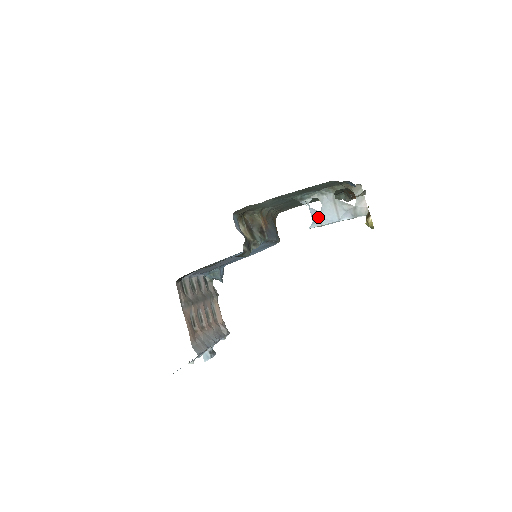
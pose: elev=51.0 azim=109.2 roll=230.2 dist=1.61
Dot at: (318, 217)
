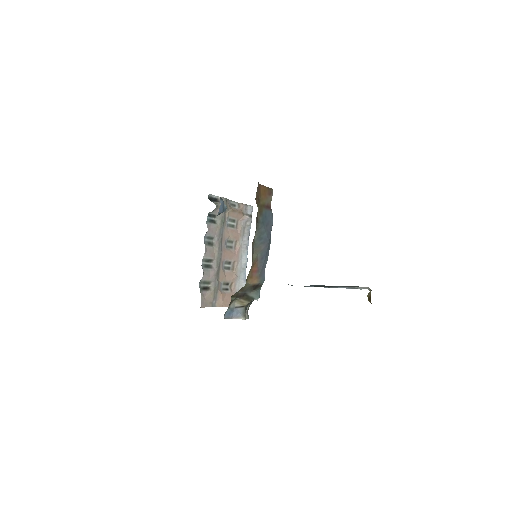
Dot at: occluded
